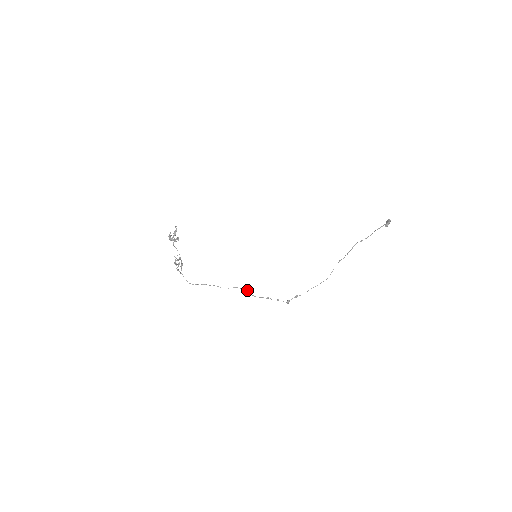
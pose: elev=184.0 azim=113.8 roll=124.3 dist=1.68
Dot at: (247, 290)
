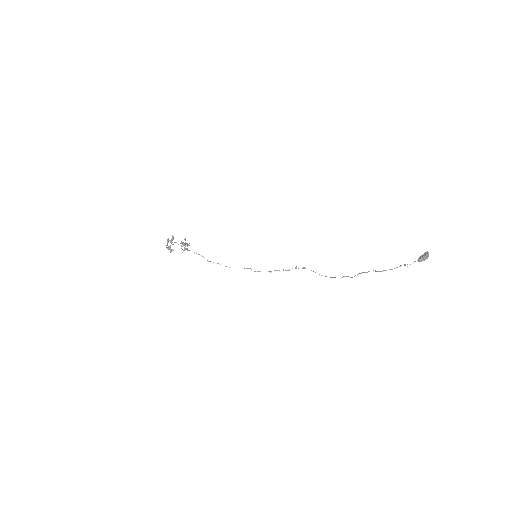
Dot at: (249, 268)
